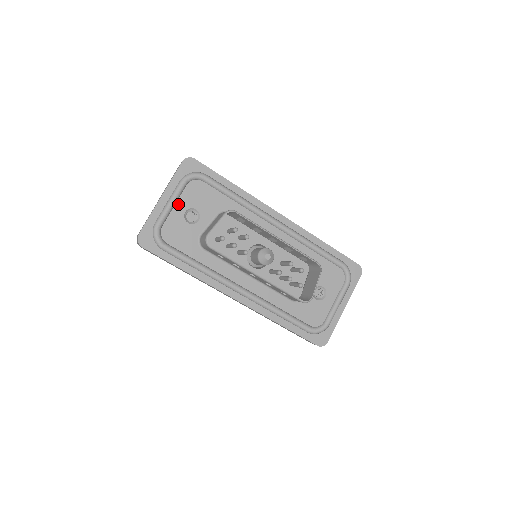
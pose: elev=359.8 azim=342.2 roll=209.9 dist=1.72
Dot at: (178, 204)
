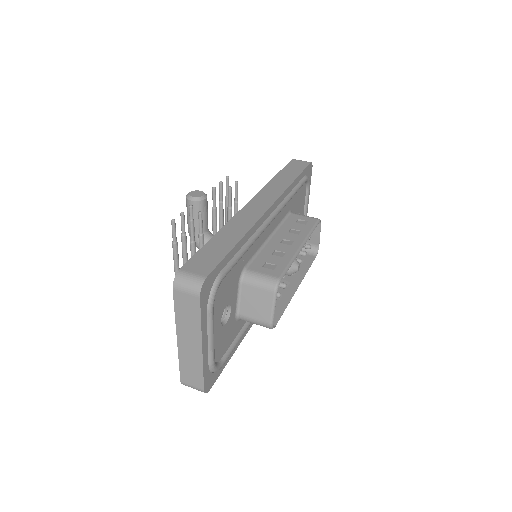
Dot at: (214, 327)
